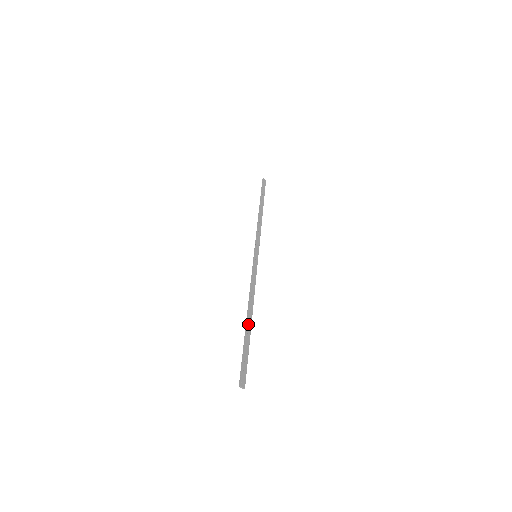
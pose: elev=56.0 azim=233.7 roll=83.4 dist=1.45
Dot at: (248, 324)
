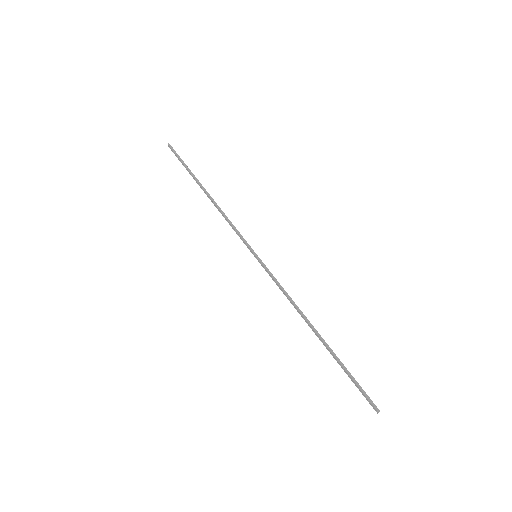
Dot at: (325, 342)
